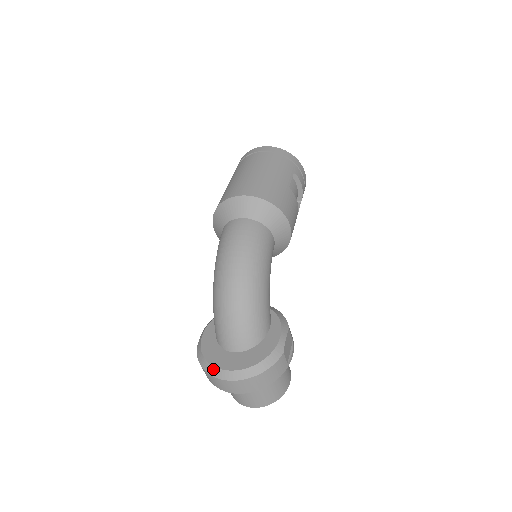
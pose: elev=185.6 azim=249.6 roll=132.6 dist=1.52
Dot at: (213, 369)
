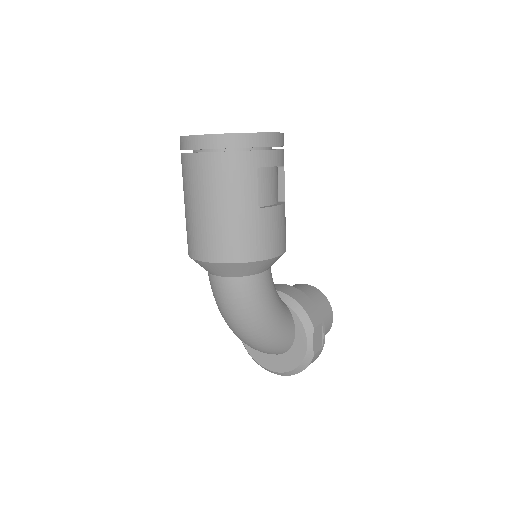
Dot at: occluded
